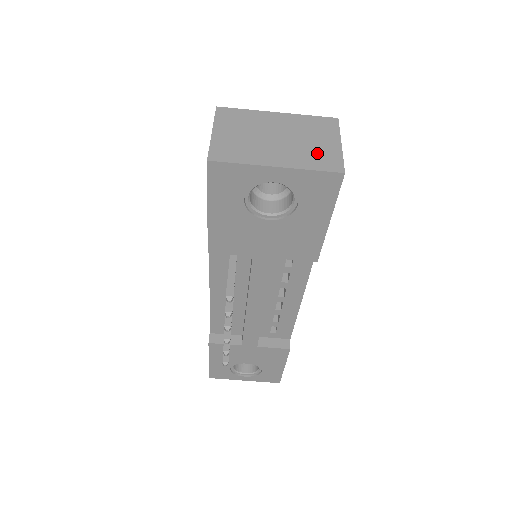
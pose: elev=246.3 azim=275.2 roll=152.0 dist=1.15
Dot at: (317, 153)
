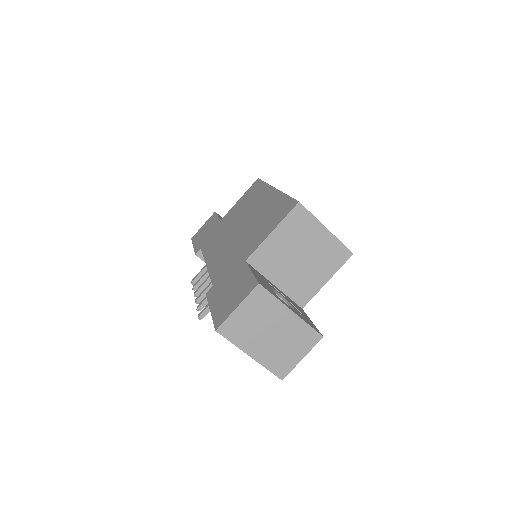
Dot at: (282, 359)
